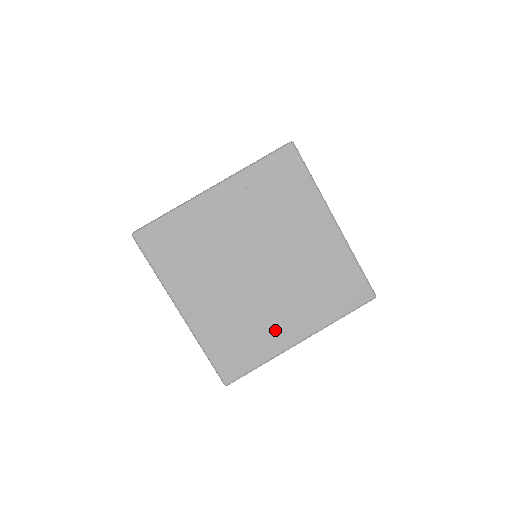
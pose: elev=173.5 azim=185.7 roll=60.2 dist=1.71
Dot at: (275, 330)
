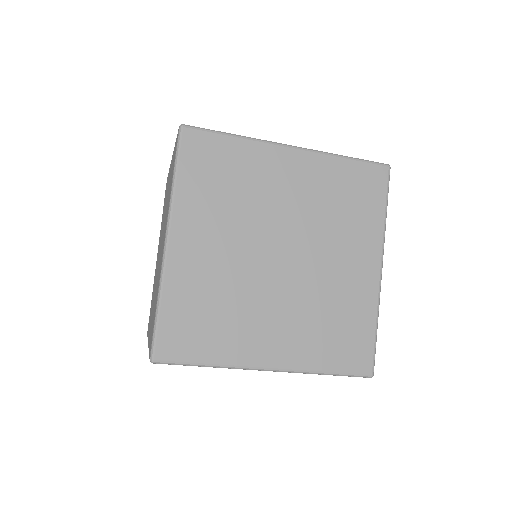
Dot at: (354, 286)
